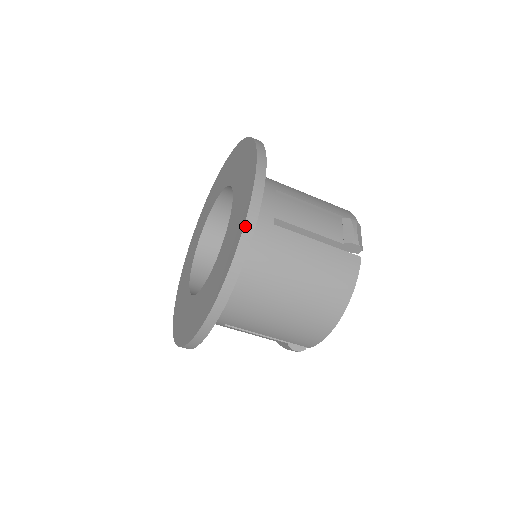
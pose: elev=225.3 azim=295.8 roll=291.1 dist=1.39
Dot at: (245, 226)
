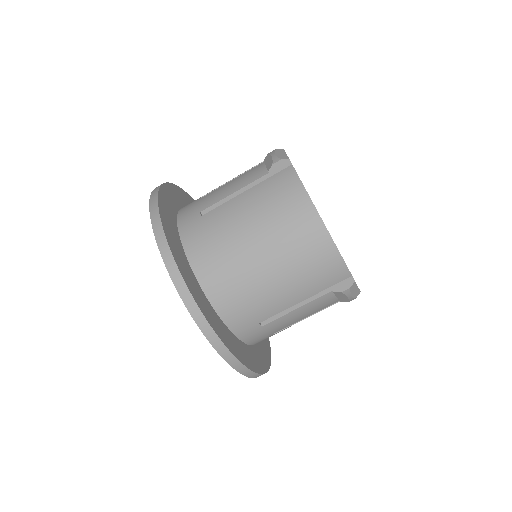
Dot at: (155, 234)
